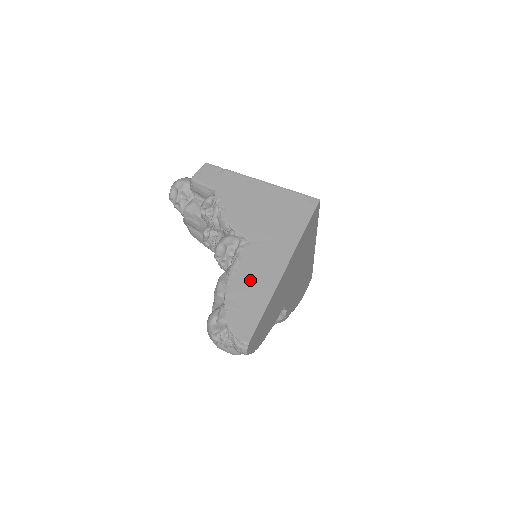
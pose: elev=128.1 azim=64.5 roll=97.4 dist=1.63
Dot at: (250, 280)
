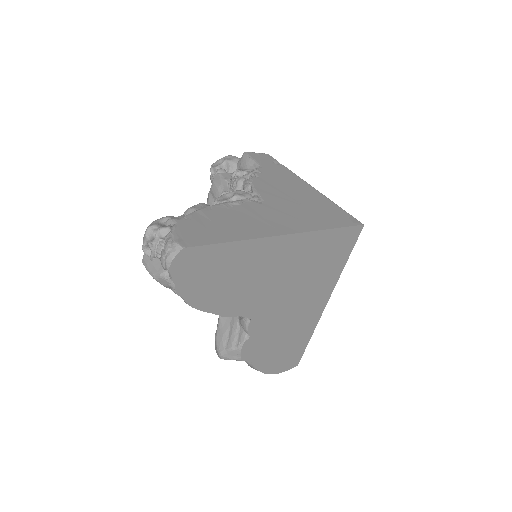
Dot at: (236, 218)
